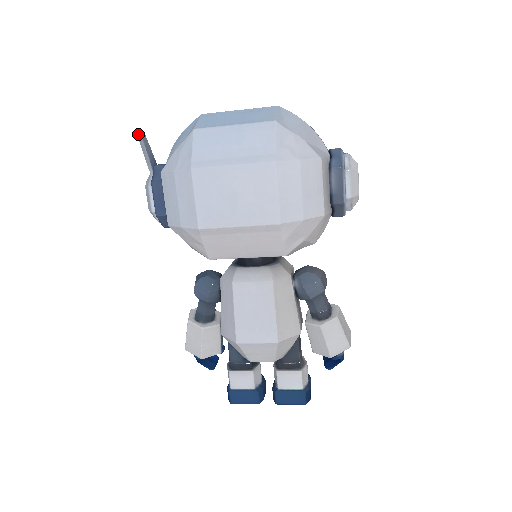
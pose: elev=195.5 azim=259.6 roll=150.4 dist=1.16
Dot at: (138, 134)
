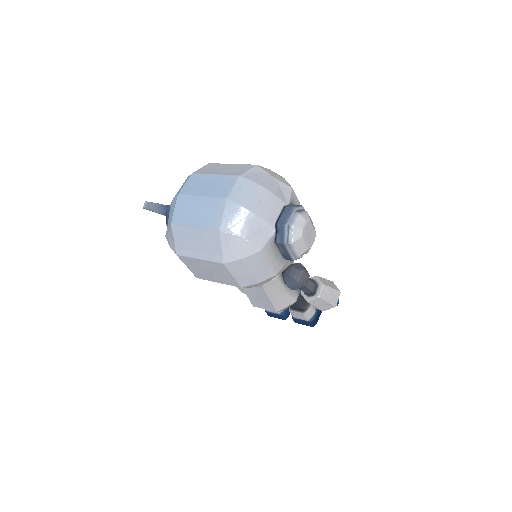
Dot at: (143, 207)
